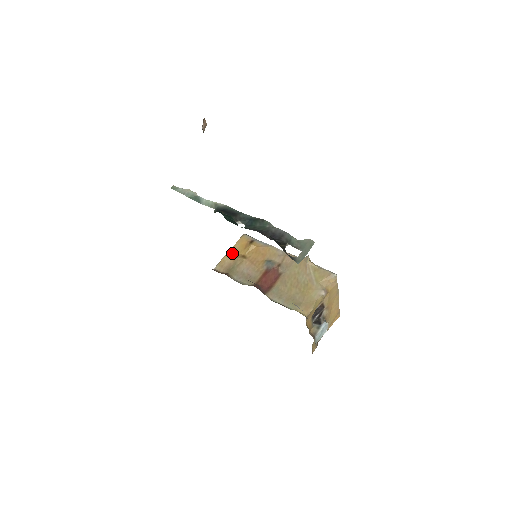
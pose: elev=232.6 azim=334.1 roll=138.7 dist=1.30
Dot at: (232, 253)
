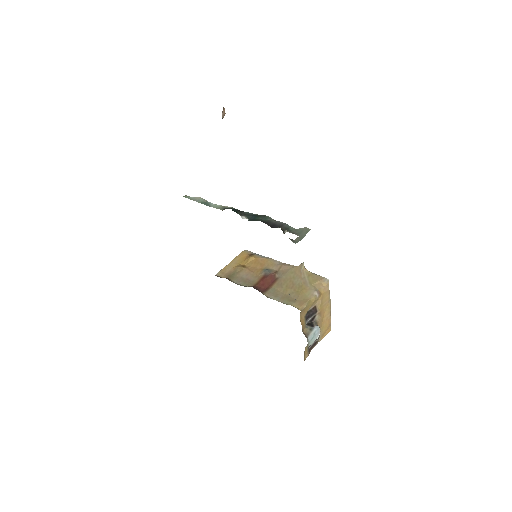
Dot at: (233, 263)
